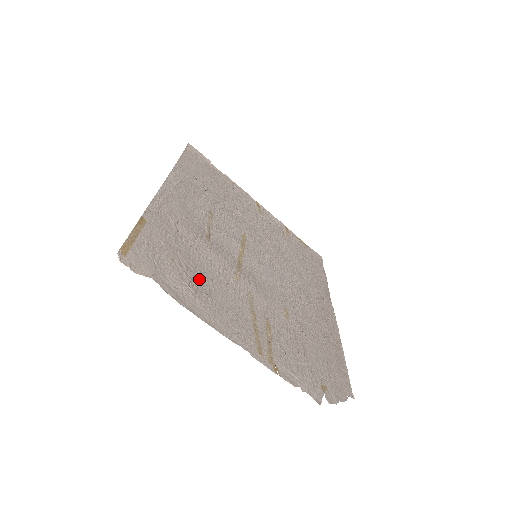
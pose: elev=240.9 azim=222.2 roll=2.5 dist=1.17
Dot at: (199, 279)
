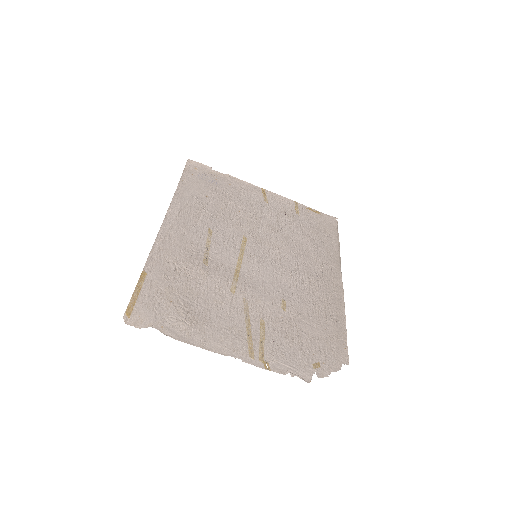
Dot at: (195, 308)
